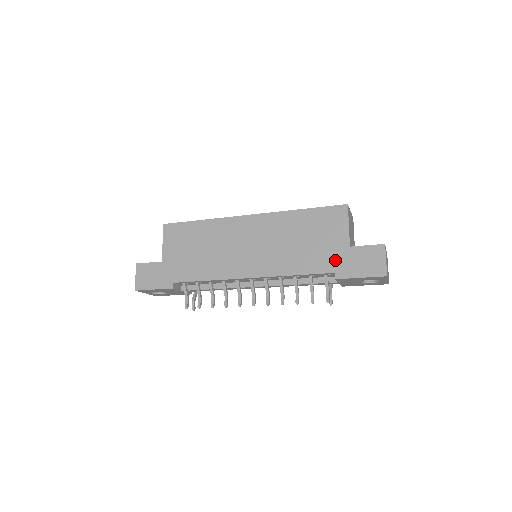
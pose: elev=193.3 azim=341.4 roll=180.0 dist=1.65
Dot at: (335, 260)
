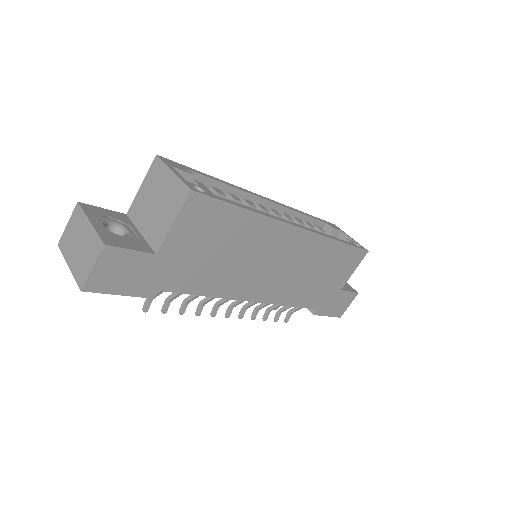
Dot at: (325, 299)
